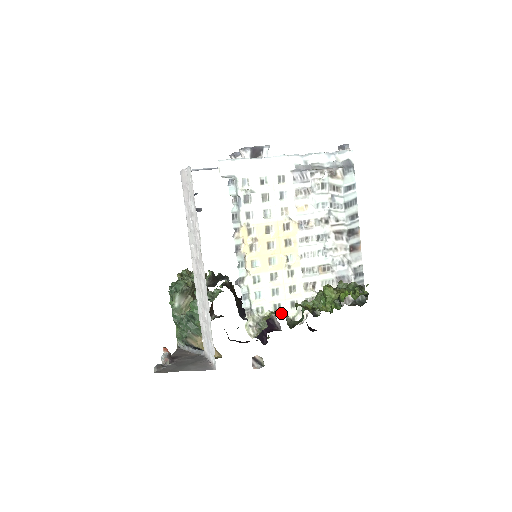
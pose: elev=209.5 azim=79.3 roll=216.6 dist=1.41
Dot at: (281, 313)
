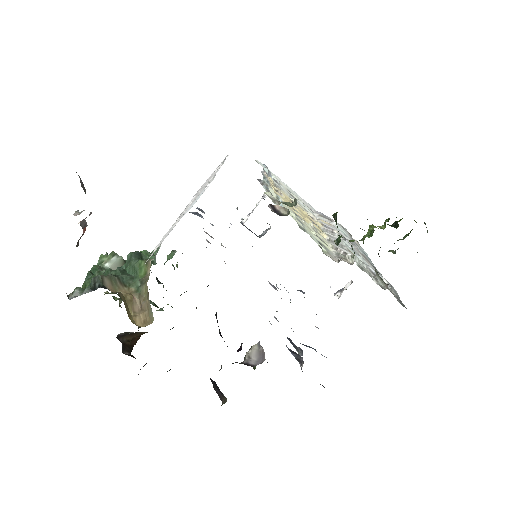
Dot at: occluded
